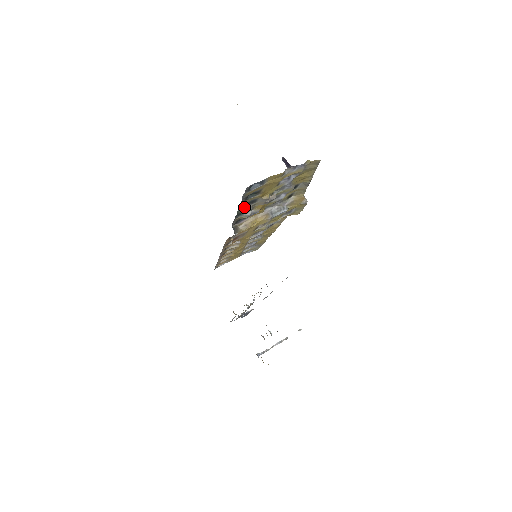
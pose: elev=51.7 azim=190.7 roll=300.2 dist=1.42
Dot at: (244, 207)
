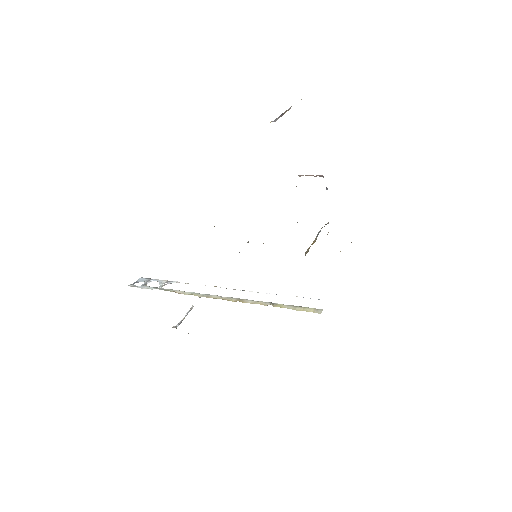
Dot at: occluded
